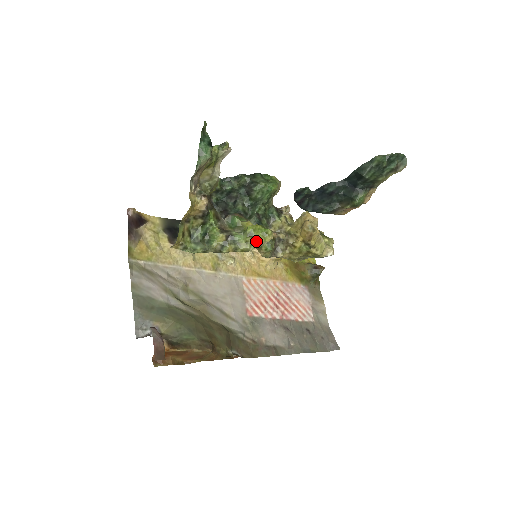
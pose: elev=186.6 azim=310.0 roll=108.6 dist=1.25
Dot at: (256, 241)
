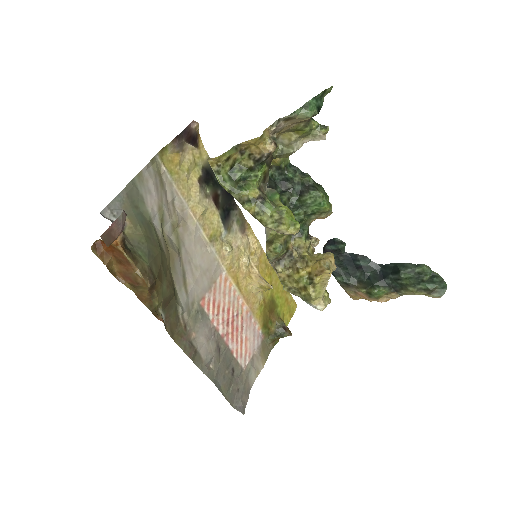
Dot at: (280, 223)
